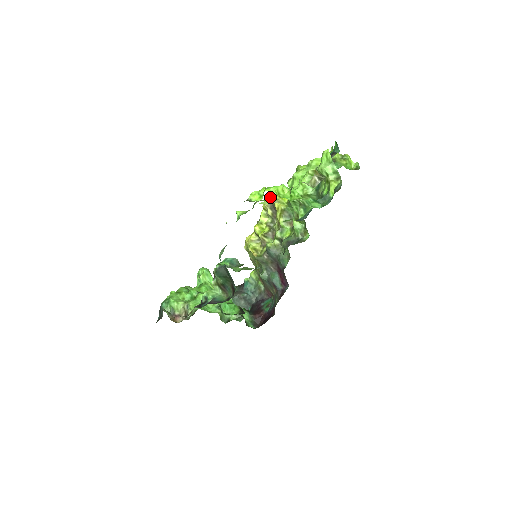
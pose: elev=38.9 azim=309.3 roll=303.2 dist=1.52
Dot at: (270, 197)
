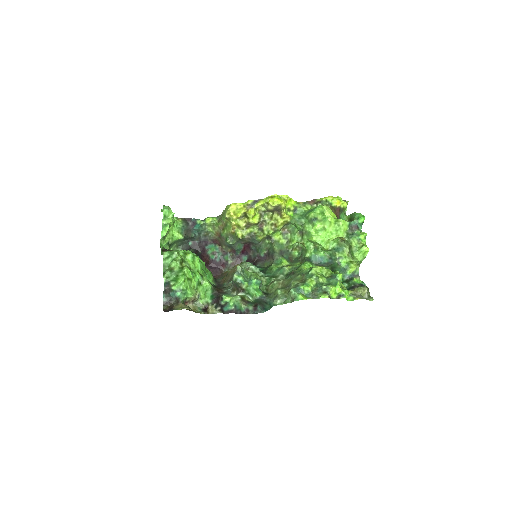
Dot at: (283, 204)
